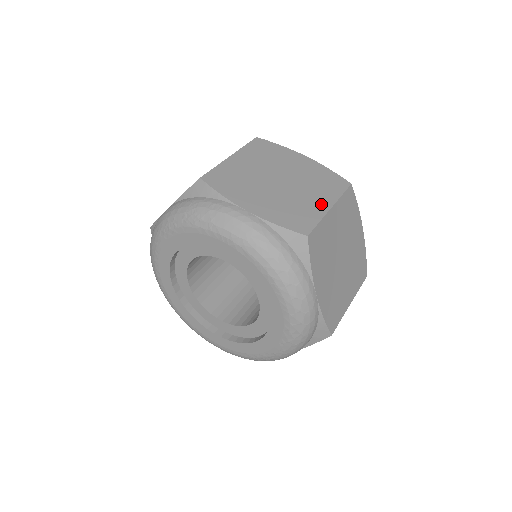
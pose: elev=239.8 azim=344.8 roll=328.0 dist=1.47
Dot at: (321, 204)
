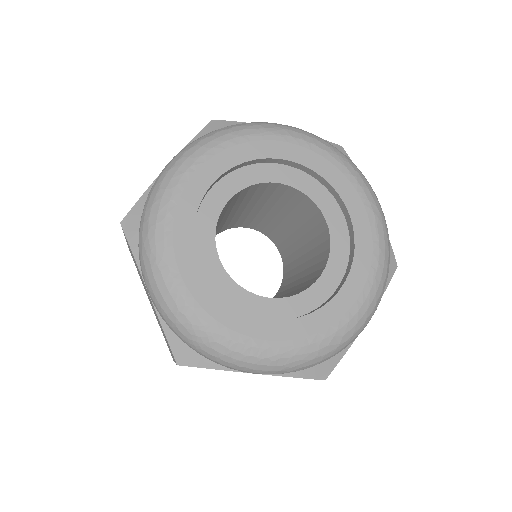
Dot at: occluded
